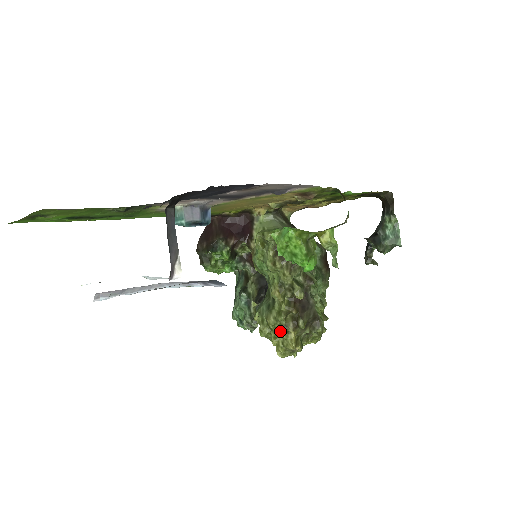
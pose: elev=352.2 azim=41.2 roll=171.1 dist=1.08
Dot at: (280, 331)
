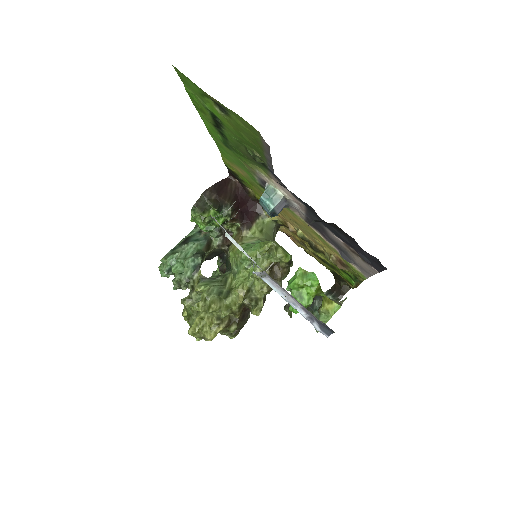
Dot at: (213, 319)
